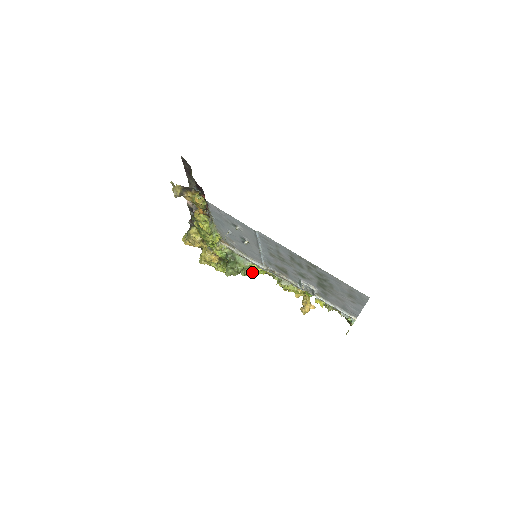
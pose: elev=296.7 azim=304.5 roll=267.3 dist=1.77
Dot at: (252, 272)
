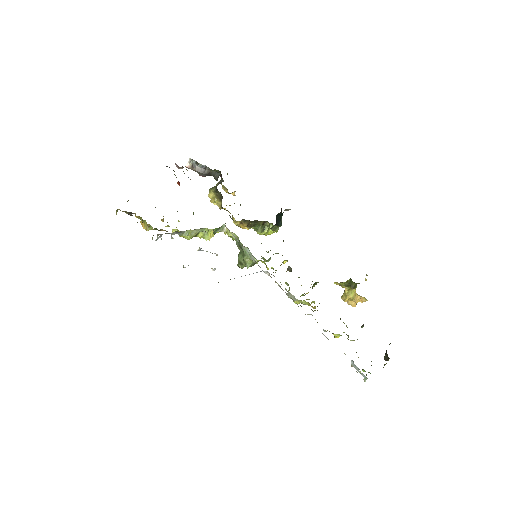
Dot at: (277, 253)
